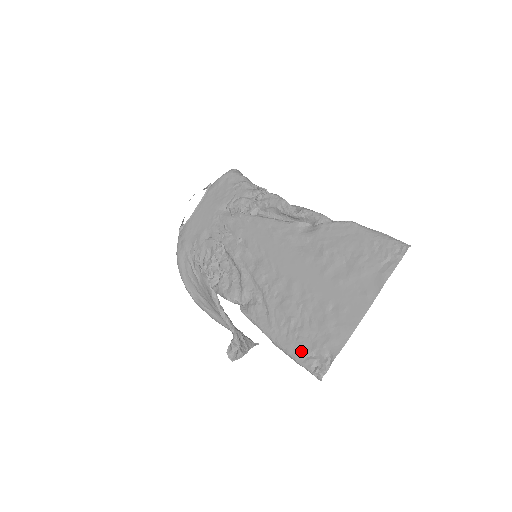
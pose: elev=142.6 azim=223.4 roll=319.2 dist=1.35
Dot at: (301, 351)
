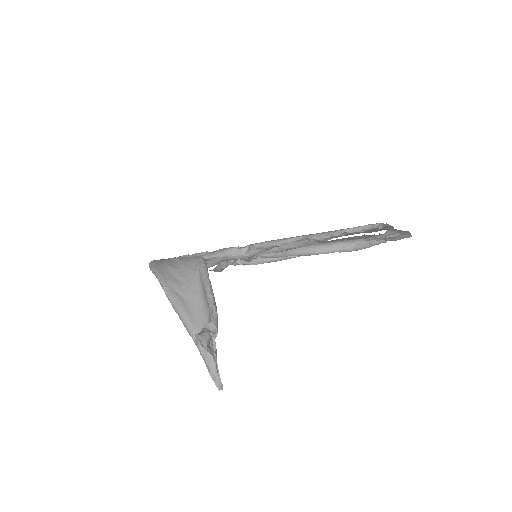
Dot at: occluded
